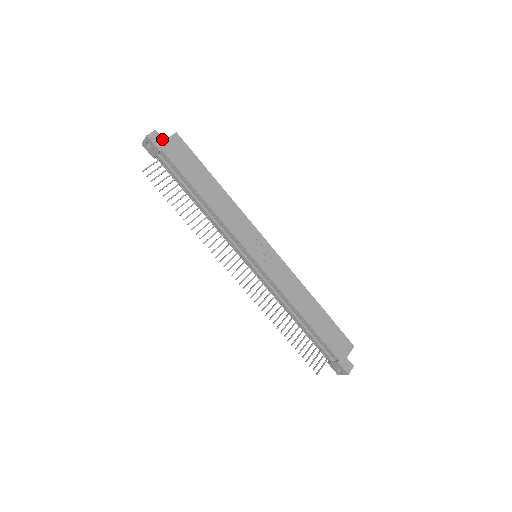
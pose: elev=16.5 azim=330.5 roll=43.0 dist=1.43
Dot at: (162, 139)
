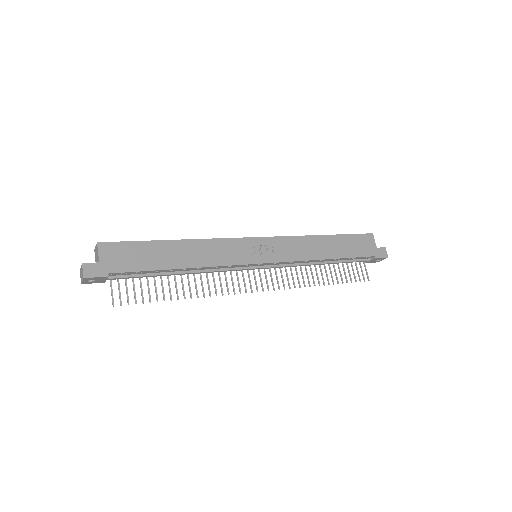
Dot at: (96, 264)
